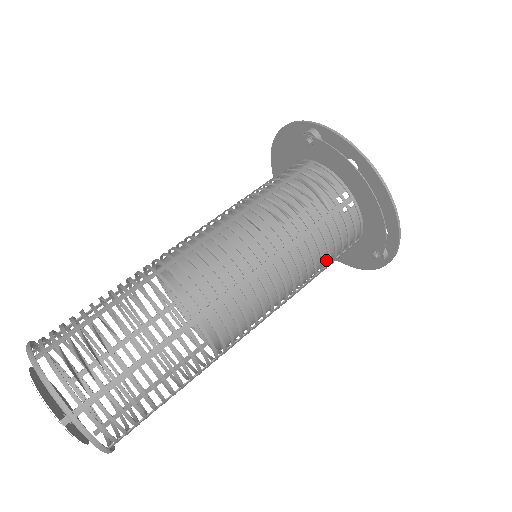
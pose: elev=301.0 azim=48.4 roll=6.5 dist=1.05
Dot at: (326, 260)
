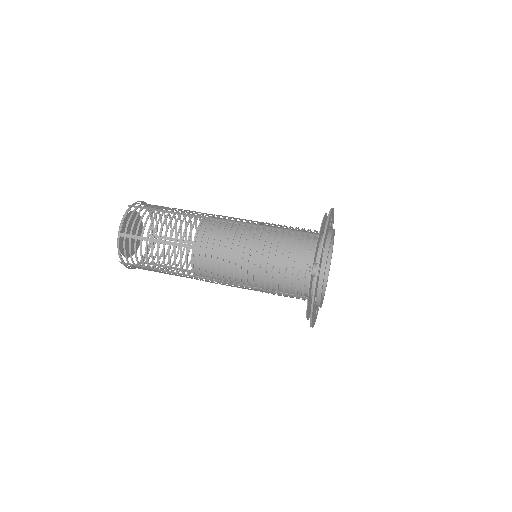
Dot at: (282, 259)
